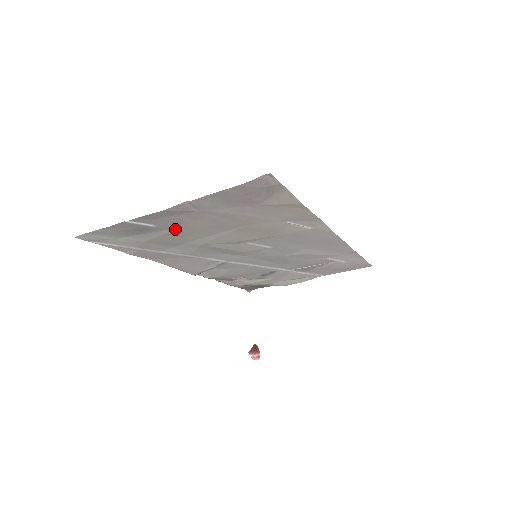
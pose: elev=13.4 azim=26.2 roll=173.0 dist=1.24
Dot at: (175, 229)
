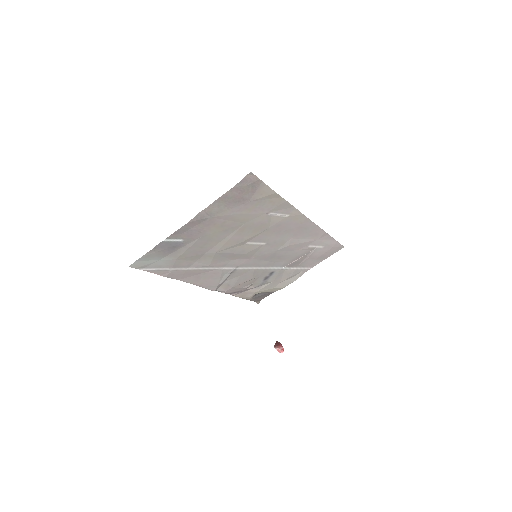
Dot at: (196, 240)
